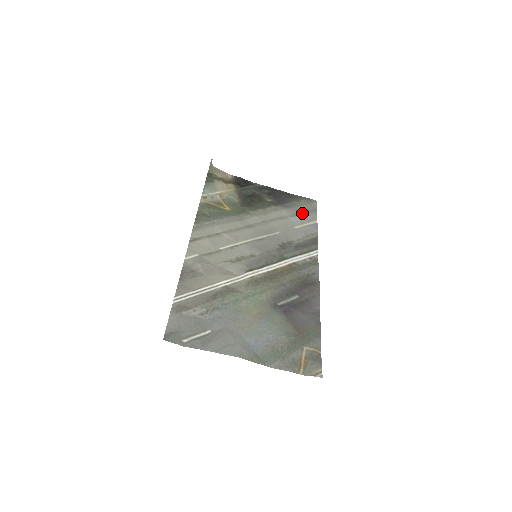
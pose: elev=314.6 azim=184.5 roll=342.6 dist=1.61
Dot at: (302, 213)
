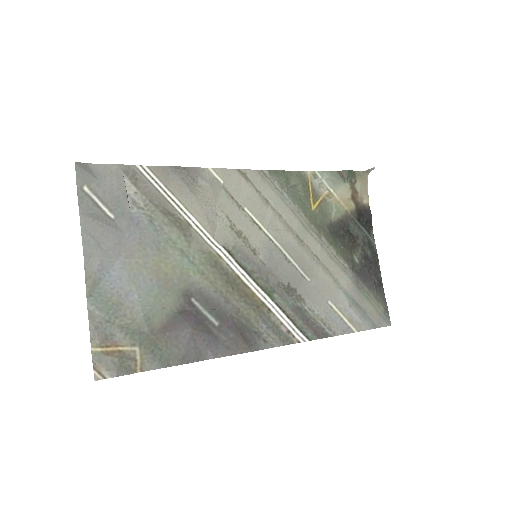
Dot at: (358, 307)
